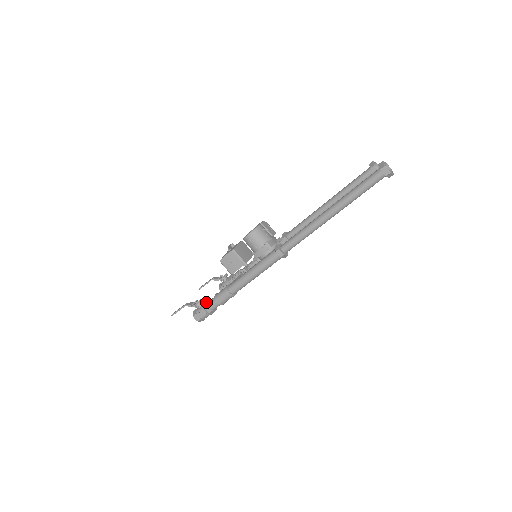
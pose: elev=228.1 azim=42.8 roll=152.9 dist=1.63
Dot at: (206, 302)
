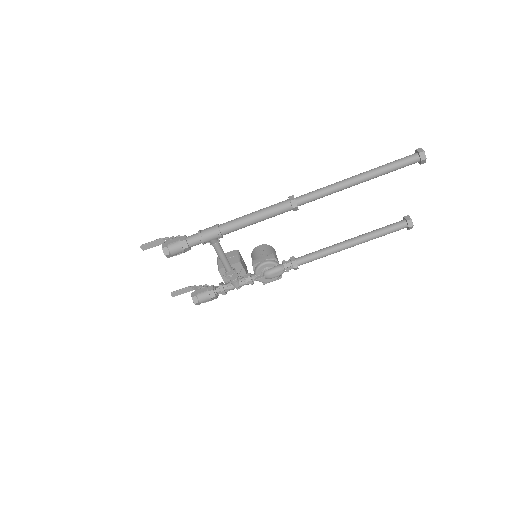
Dot at: (186, 236)
